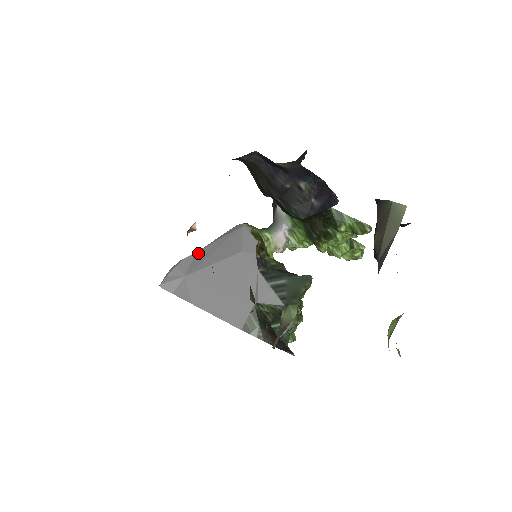
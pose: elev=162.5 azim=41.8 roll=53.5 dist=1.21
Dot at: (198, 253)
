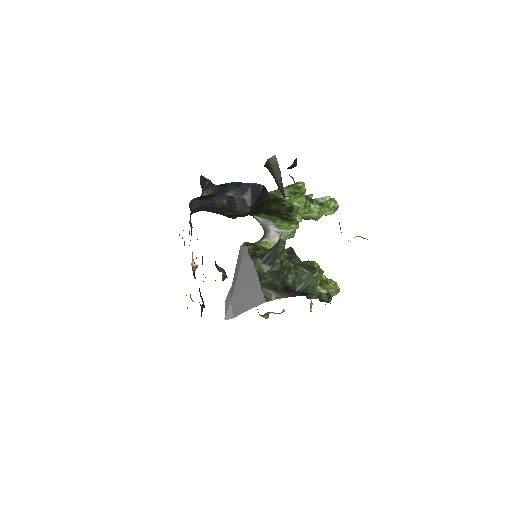
Dot at: (232, 283)
